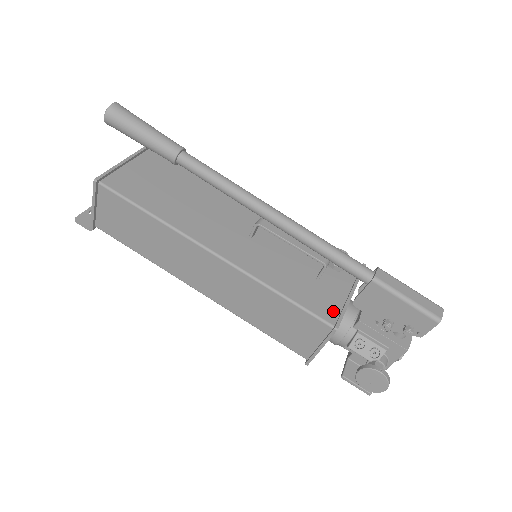
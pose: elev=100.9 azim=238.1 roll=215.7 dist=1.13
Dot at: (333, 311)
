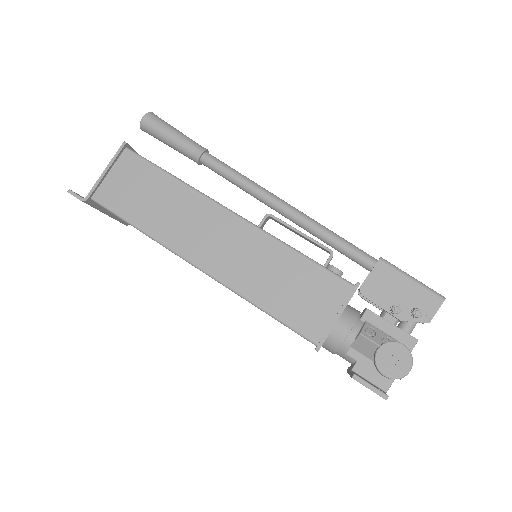
Dot at: occluded
